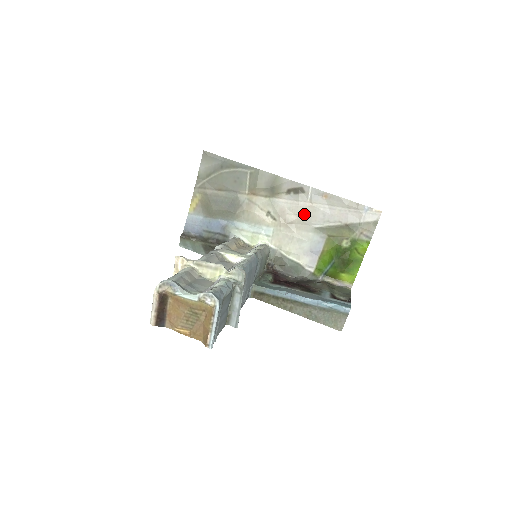
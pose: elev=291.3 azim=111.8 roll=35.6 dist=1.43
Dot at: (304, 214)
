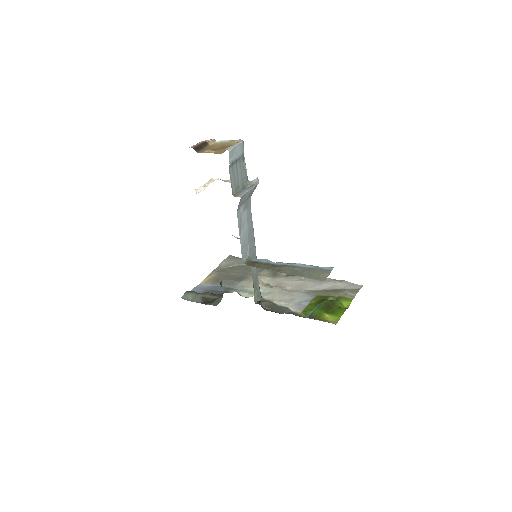
Dot at: (298, 285)
